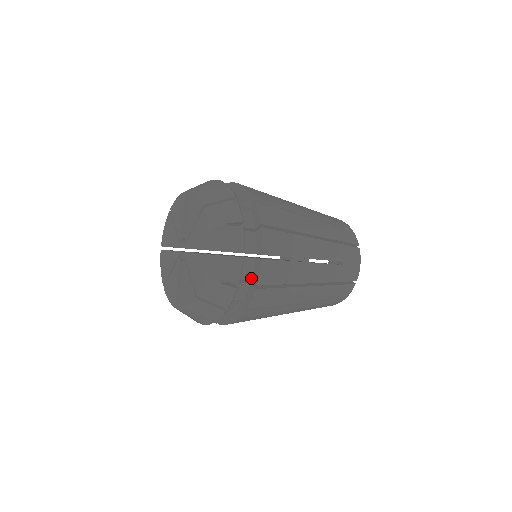
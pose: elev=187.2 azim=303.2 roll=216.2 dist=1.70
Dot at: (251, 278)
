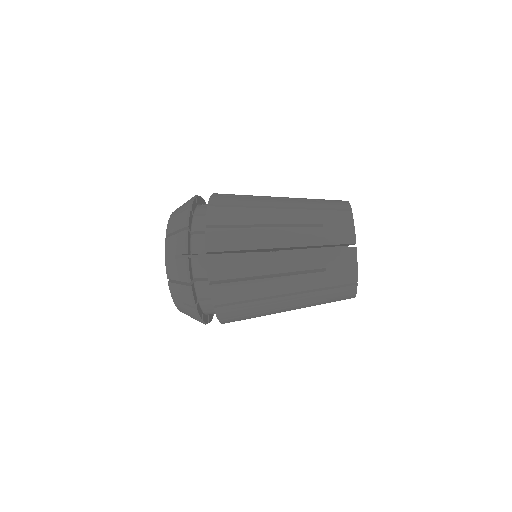
Dot at: occluded
